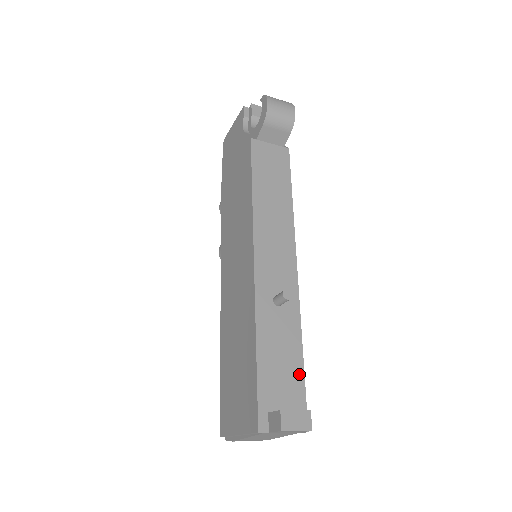
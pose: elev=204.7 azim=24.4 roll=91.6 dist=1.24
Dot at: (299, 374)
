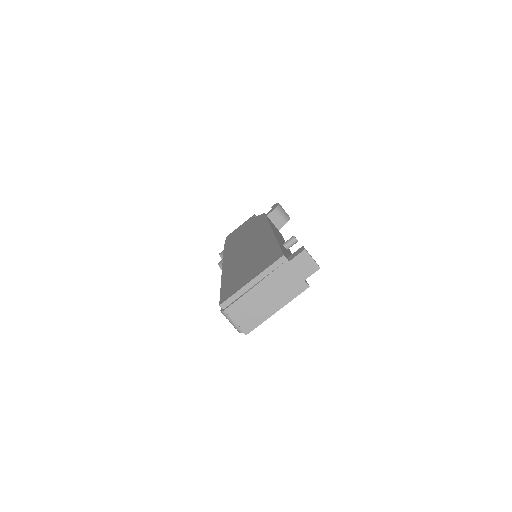
Dot at: occluded
